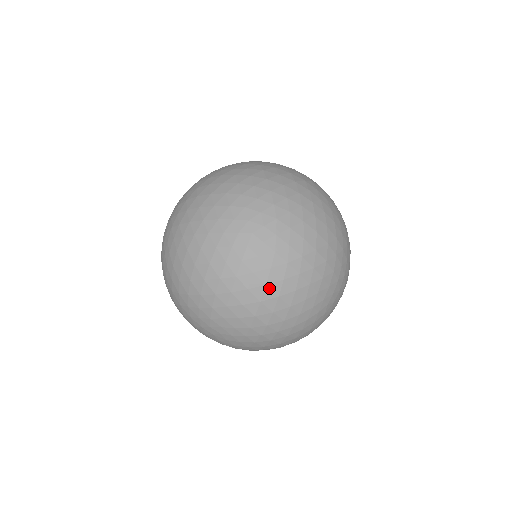
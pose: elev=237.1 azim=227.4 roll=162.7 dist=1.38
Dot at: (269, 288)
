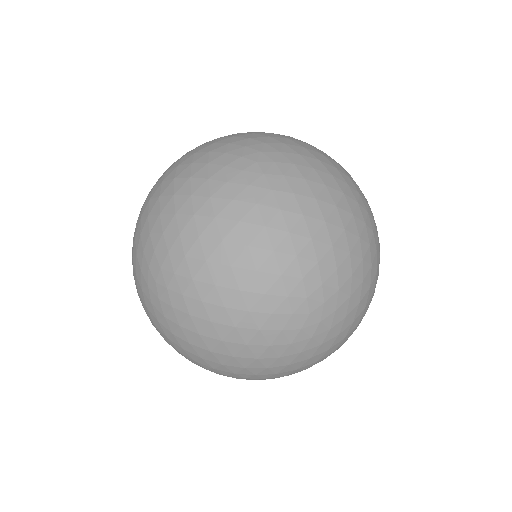
Dot at: (321, 201)
